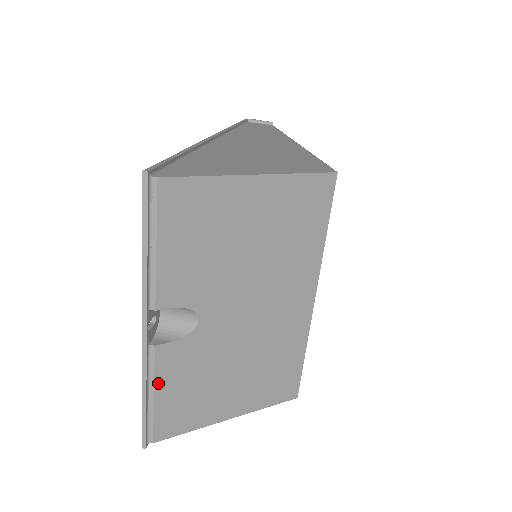
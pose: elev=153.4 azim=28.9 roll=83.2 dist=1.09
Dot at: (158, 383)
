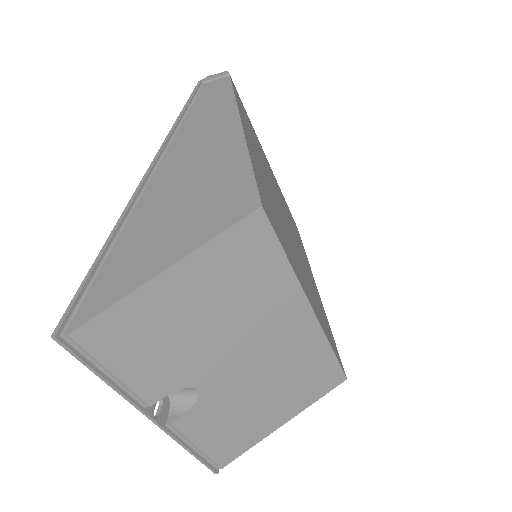
Dot at: (194, 440)
